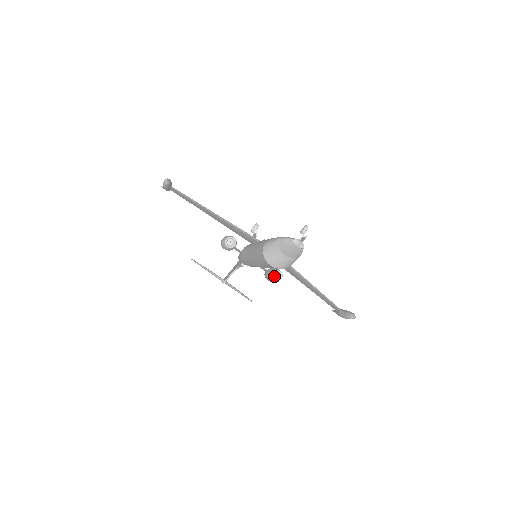
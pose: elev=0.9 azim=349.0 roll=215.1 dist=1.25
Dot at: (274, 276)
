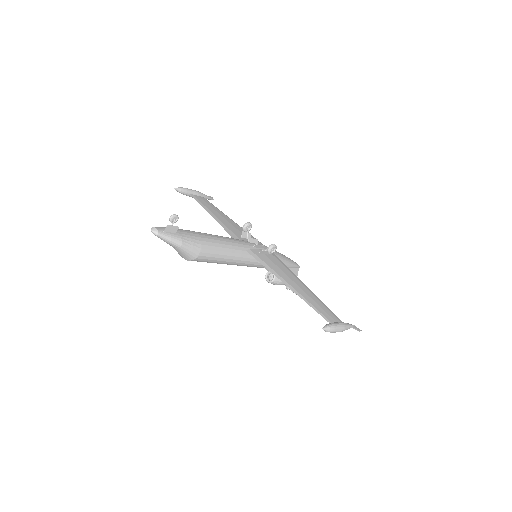
Dot at: (269, 277)
